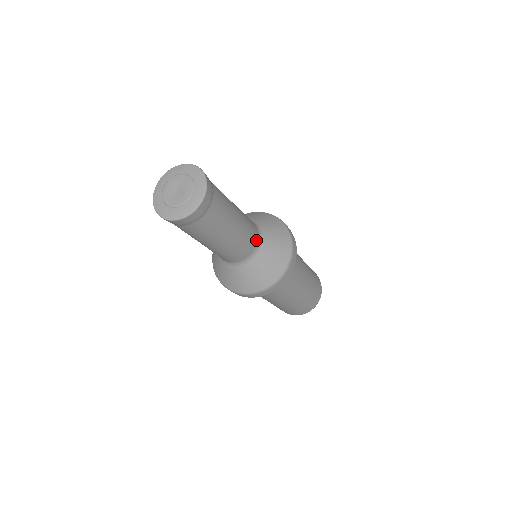
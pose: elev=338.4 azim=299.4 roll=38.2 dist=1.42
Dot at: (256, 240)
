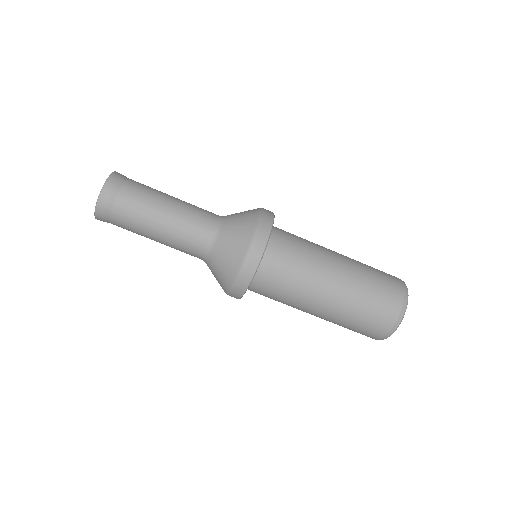
Dot at: (208, 234)
